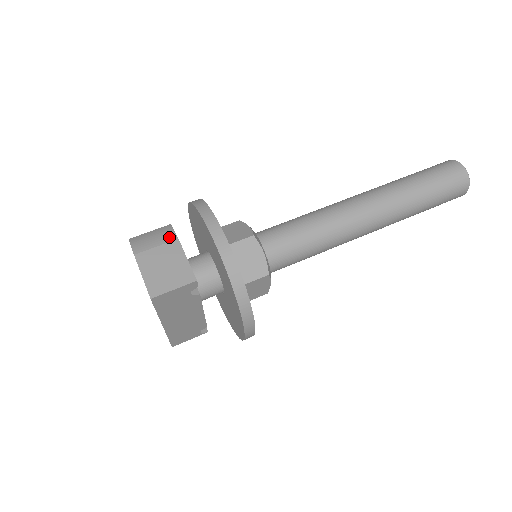
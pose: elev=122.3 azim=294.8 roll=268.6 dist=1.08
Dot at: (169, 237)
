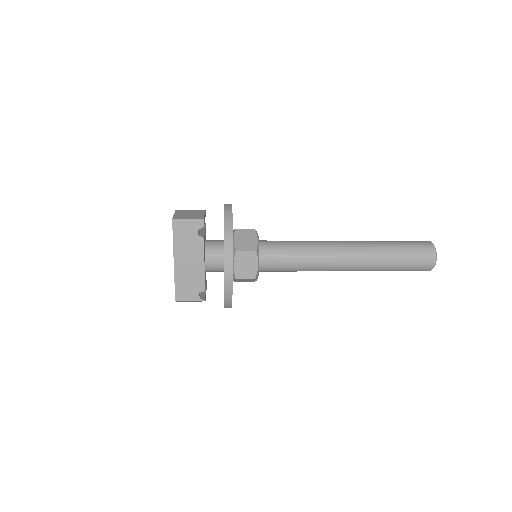
Dot at: (200, 210)
